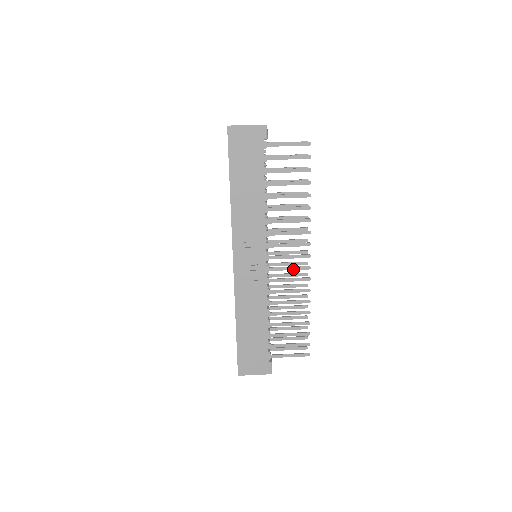
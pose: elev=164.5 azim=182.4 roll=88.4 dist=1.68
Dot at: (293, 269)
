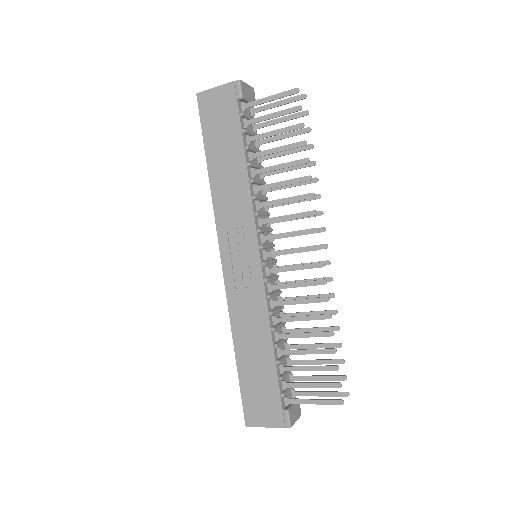
Dot at: (300, 268)
